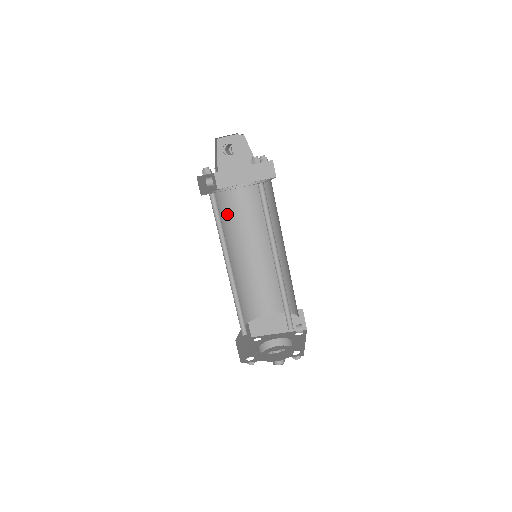
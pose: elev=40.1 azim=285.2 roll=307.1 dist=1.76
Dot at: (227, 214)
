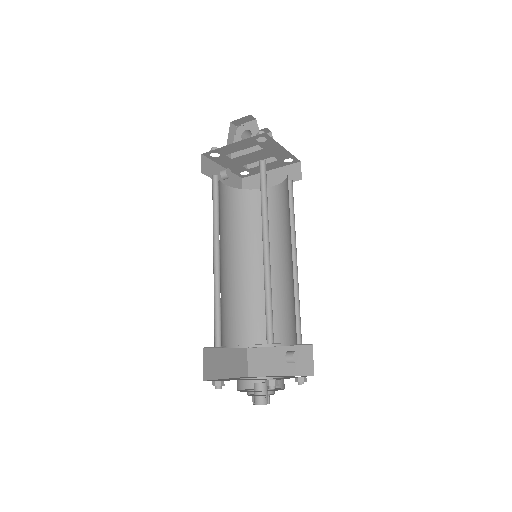
Dot at: (242, 216)
